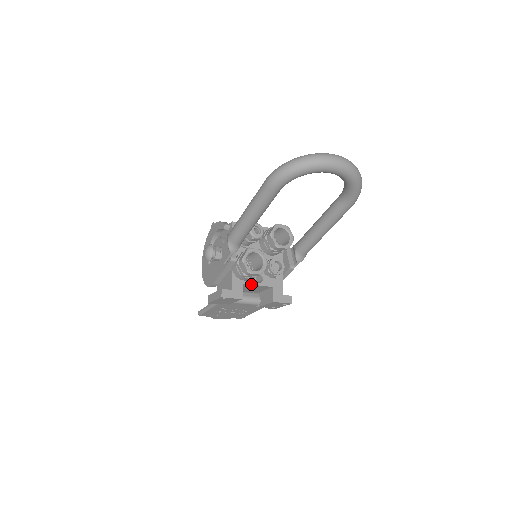
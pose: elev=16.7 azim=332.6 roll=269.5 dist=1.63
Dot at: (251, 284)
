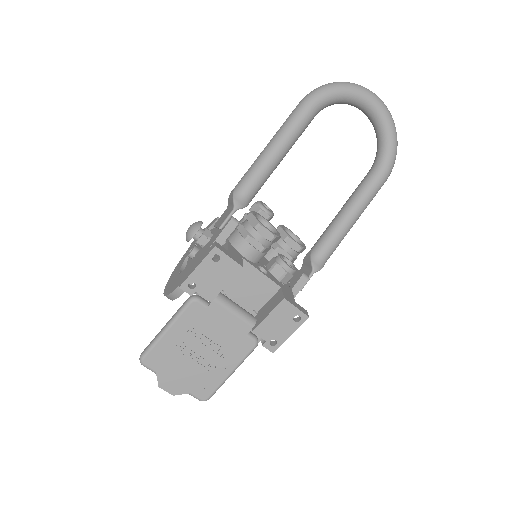
Dot at: (253, 266)
